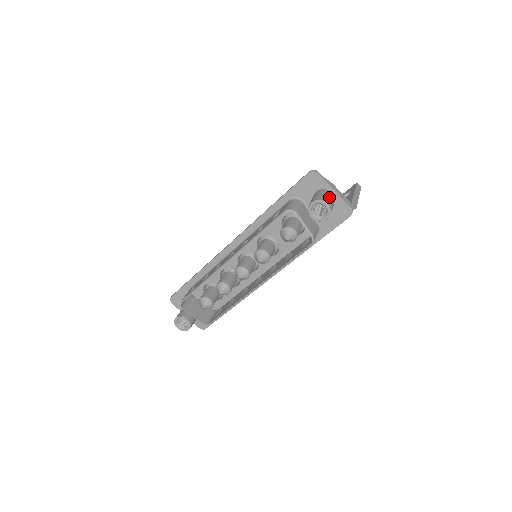
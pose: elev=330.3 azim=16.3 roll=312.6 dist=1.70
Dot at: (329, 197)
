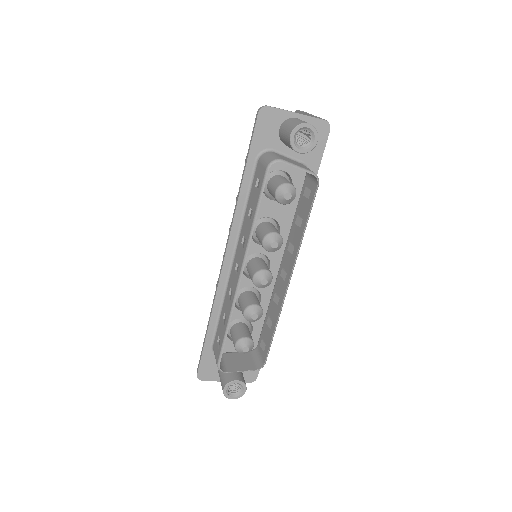
Dot at: (300, 120)
